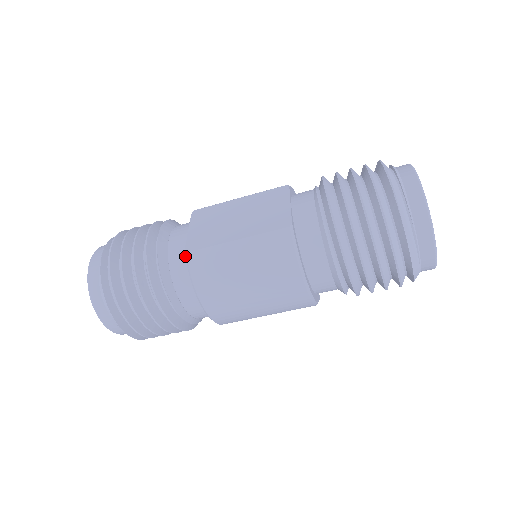
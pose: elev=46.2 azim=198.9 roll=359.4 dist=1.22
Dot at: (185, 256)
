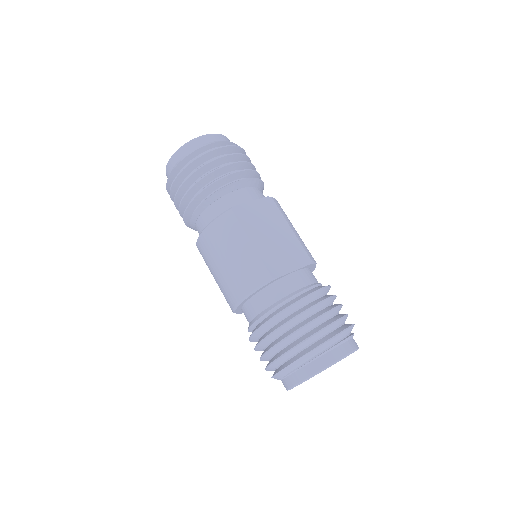
Dot at: (230, 207)
